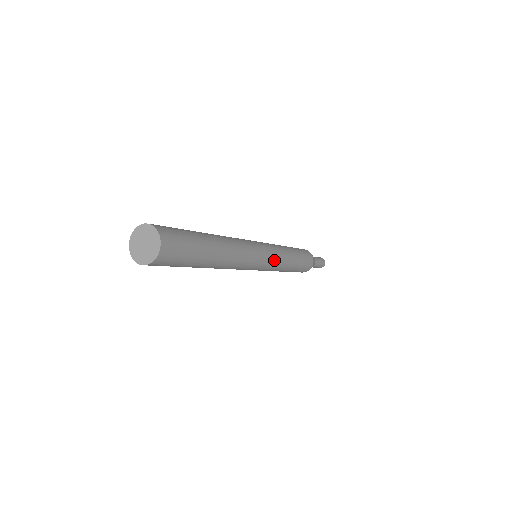
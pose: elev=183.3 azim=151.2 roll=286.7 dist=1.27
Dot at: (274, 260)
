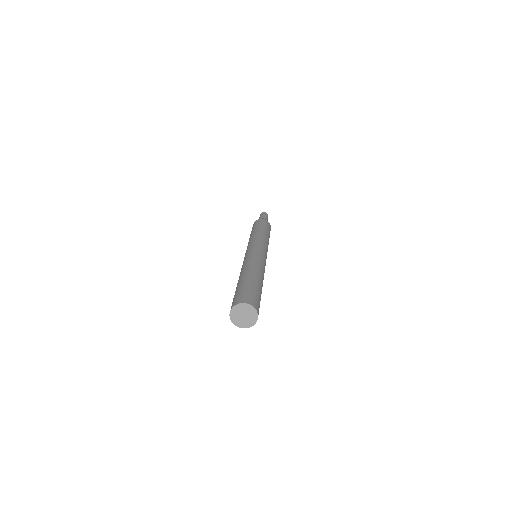
Dot at: occluded
